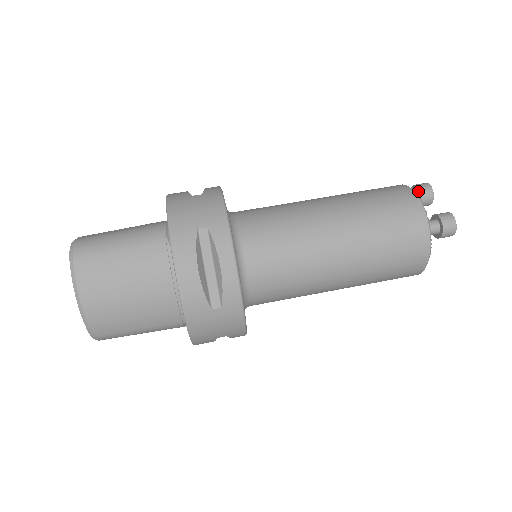
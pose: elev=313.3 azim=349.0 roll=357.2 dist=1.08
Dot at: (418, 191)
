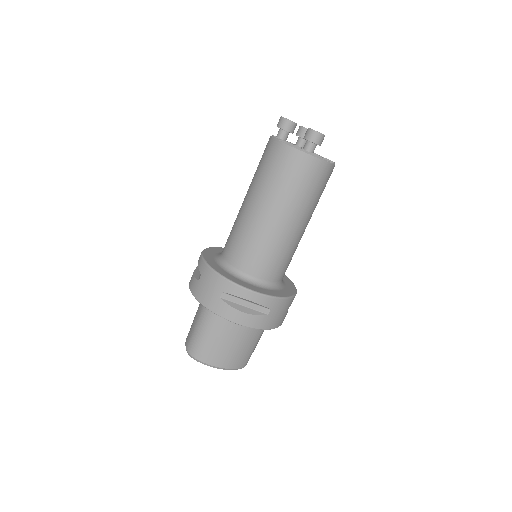
Dot at: (282, 130)
